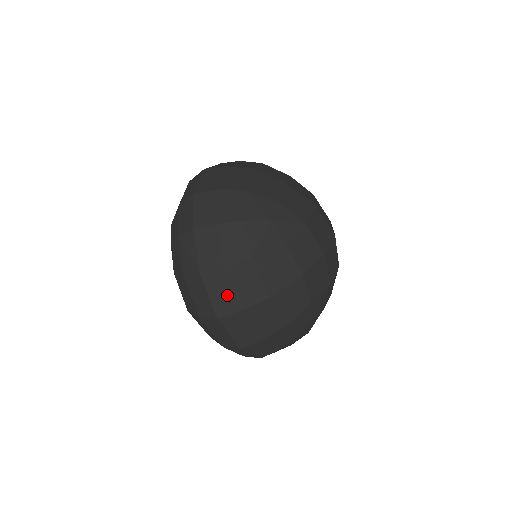
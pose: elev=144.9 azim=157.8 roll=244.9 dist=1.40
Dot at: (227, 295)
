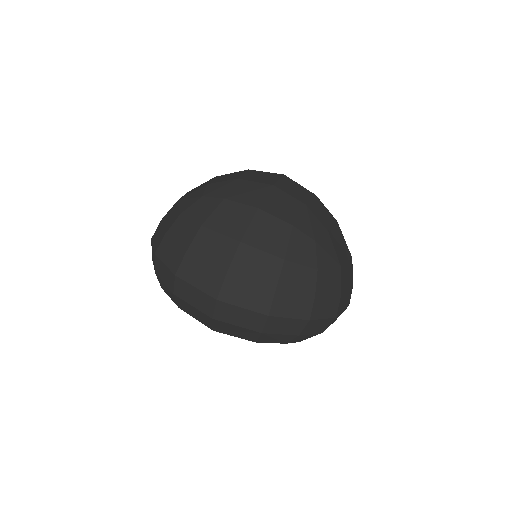
Dot at: (206, 272)
